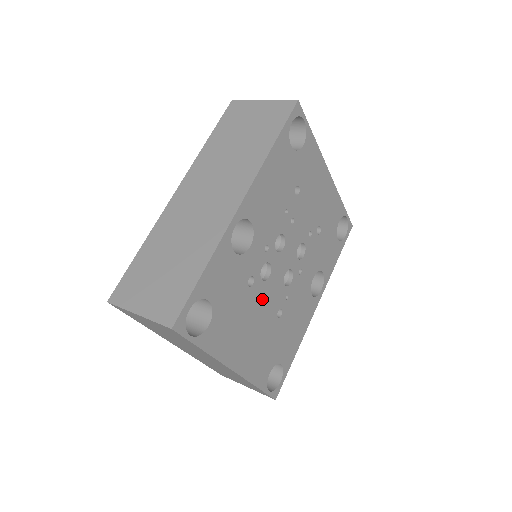
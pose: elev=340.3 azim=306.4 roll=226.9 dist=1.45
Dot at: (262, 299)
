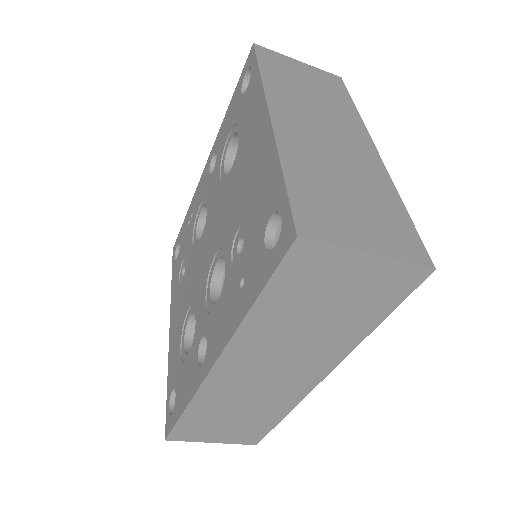
Dot at: occluded
